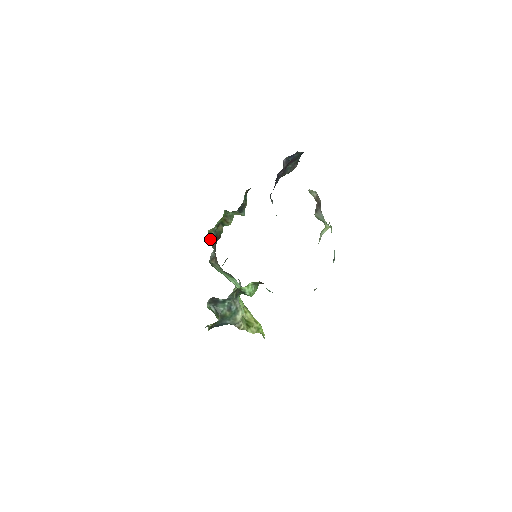
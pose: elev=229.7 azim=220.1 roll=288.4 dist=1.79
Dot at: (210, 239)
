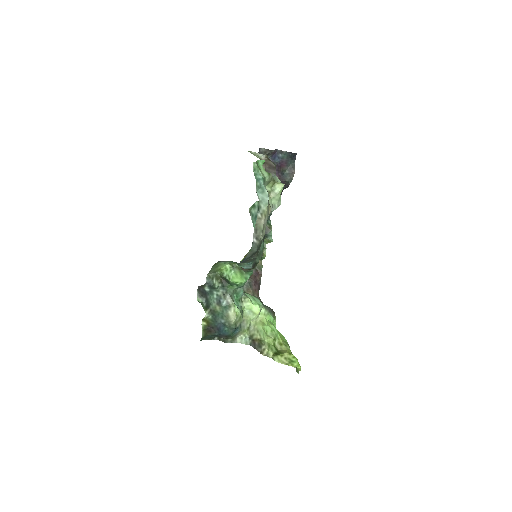
Dot at: occluded
